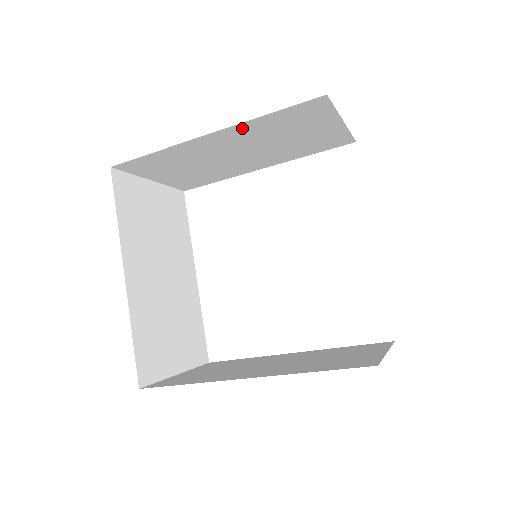
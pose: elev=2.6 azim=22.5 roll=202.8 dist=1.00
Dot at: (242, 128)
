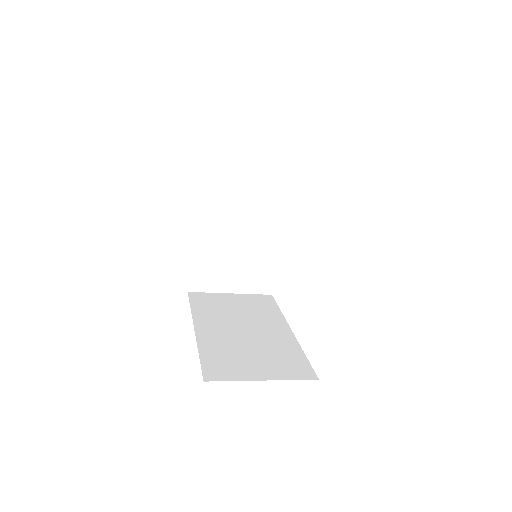
Dot at: occluded
